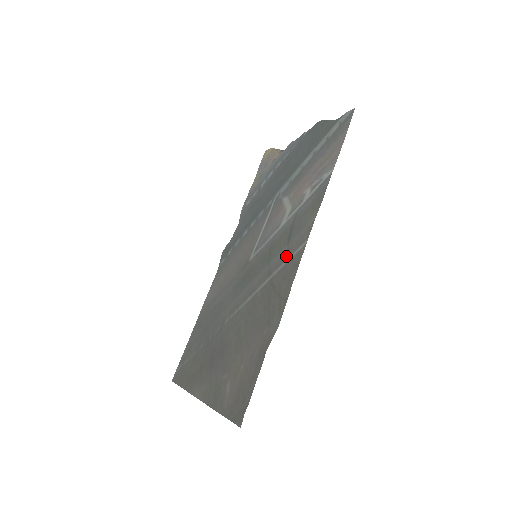
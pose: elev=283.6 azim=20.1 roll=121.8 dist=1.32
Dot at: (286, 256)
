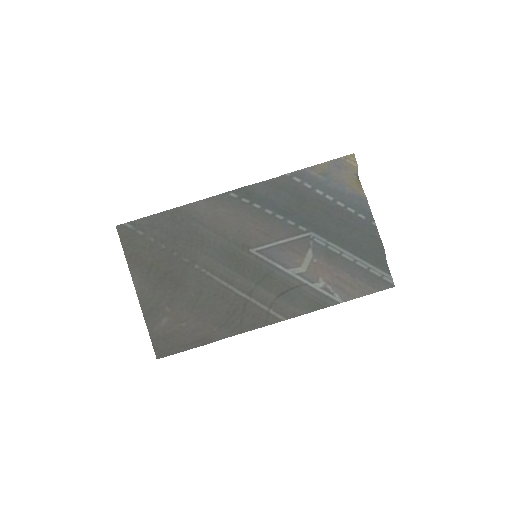
Dot at: (269, 304)
